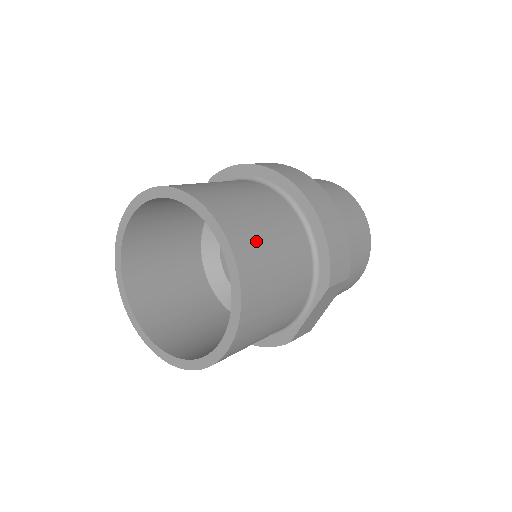
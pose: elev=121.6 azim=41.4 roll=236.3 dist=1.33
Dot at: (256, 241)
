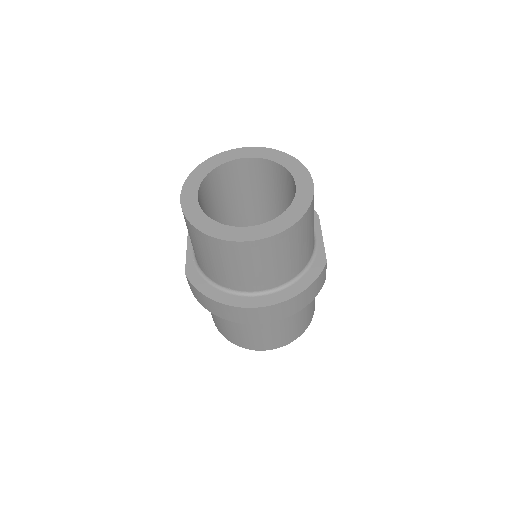
Dot at: (292, 332)
